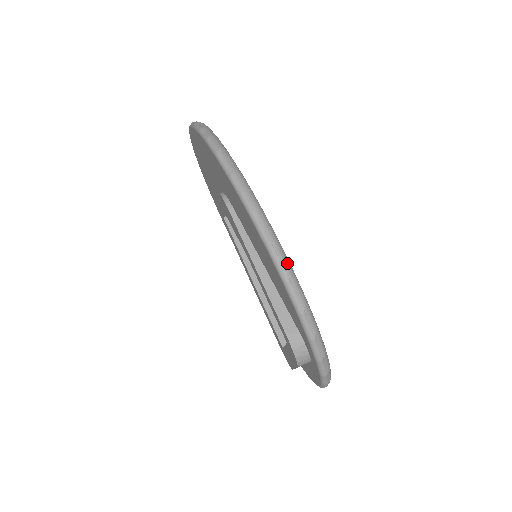
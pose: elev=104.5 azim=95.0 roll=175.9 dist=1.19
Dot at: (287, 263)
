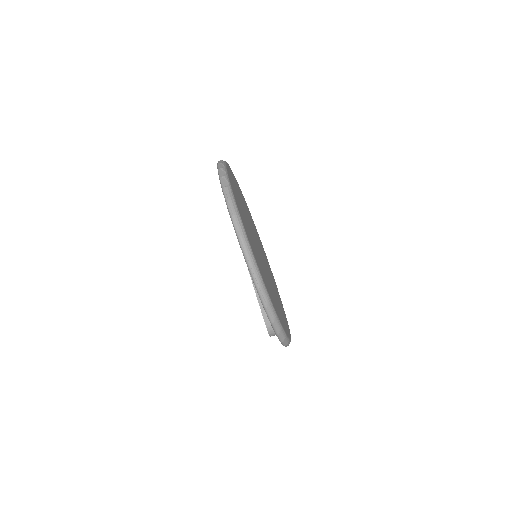
Dot at: (267, 297)
